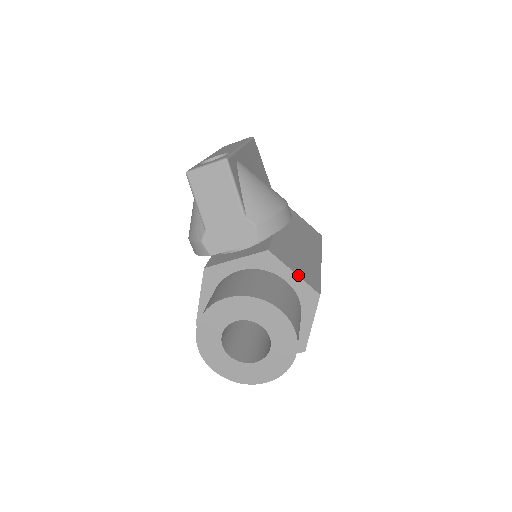
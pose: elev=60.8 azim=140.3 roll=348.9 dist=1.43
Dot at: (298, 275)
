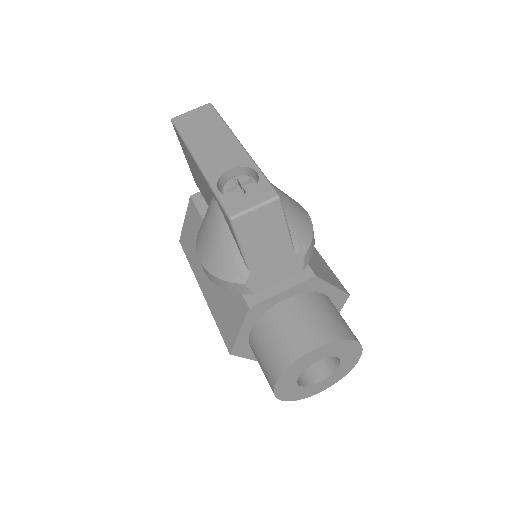
Dot at: (336, 286)
